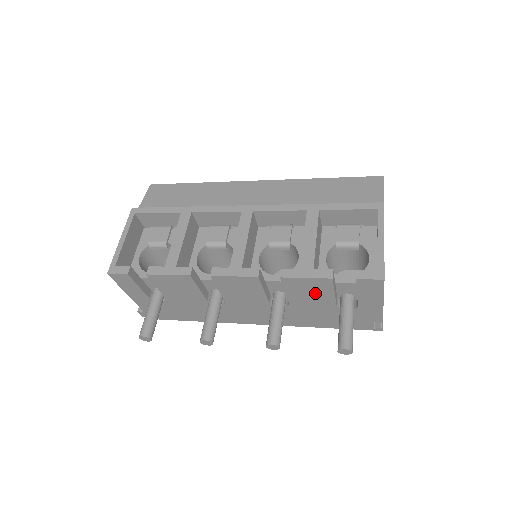
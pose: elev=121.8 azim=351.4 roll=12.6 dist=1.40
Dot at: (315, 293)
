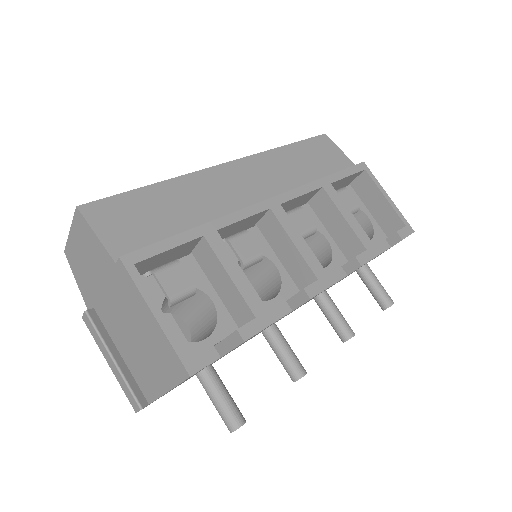
Dot at: occluded
